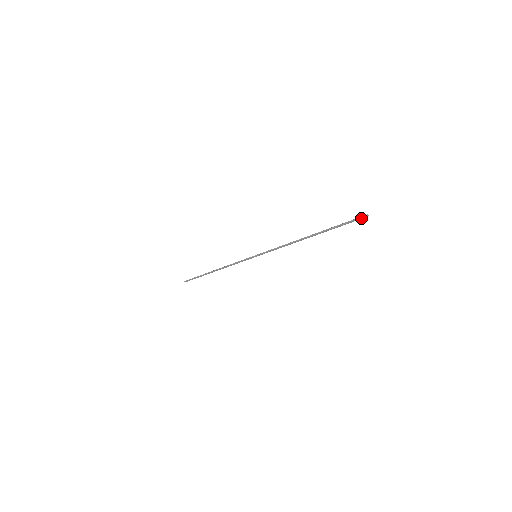
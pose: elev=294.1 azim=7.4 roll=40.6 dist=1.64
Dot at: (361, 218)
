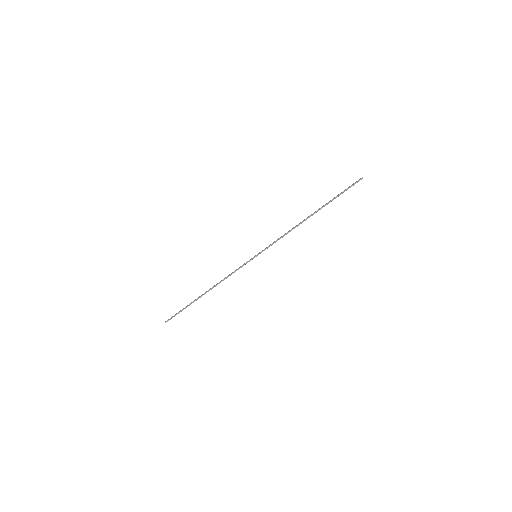
Dot at: occluded
